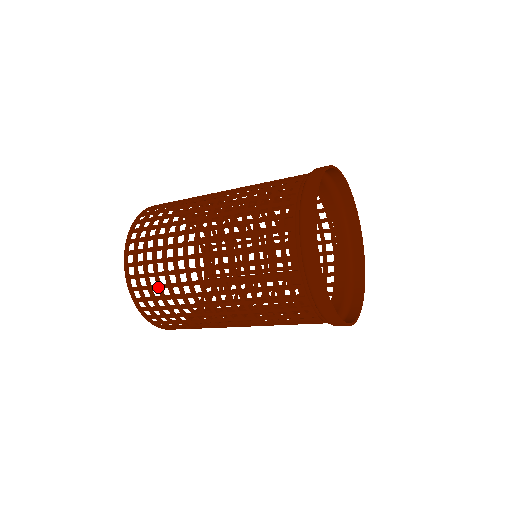
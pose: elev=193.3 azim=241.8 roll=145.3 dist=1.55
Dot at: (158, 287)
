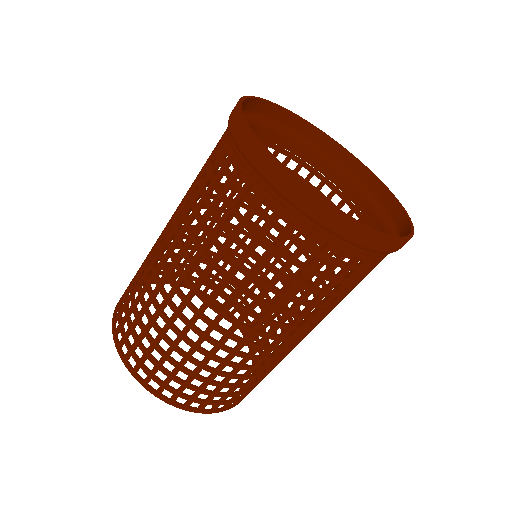
Dot at: (193, 377)
